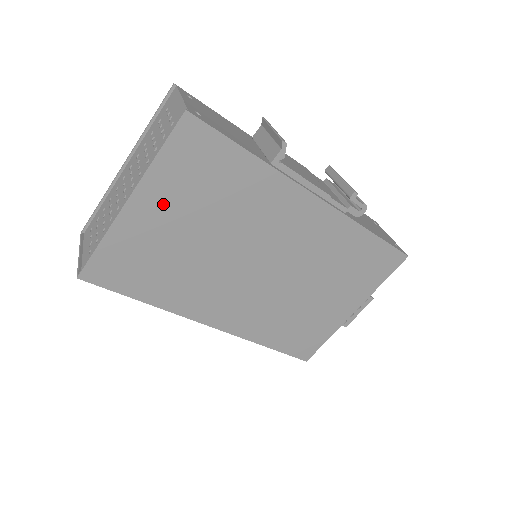
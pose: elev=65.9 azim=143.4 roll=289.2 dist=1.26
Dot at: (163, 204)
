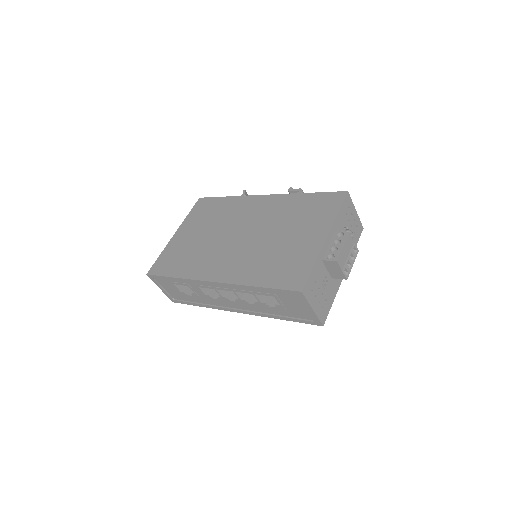
Dot at: (189, 229)
